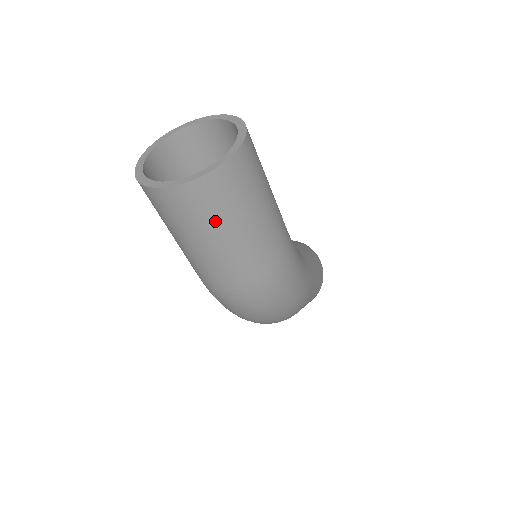
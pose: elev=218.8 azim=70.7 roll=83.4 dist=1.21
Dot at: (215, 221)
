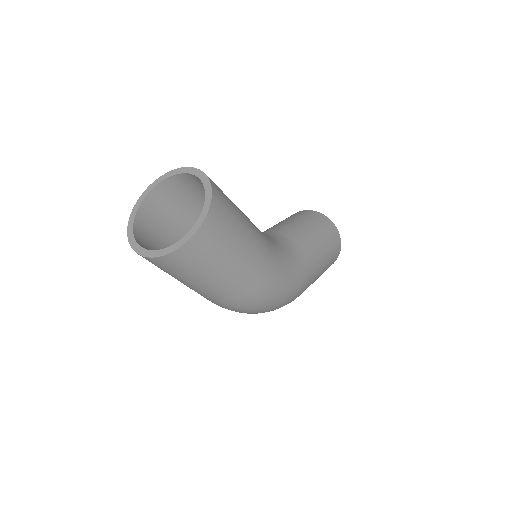
Dot at: (188, 275)
